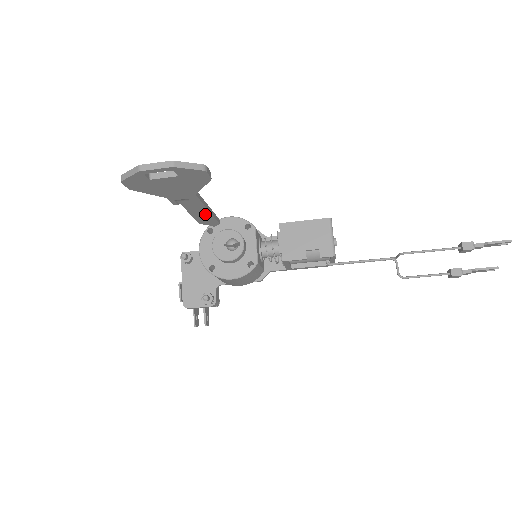
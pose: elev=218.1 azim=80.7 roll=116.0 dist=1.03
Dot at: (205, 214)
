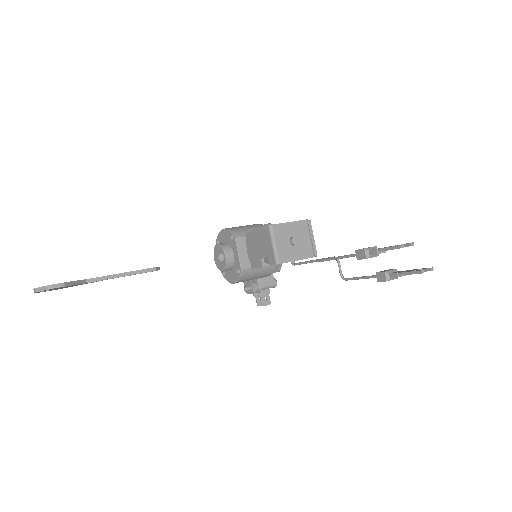
Dot at: (129, 275)
